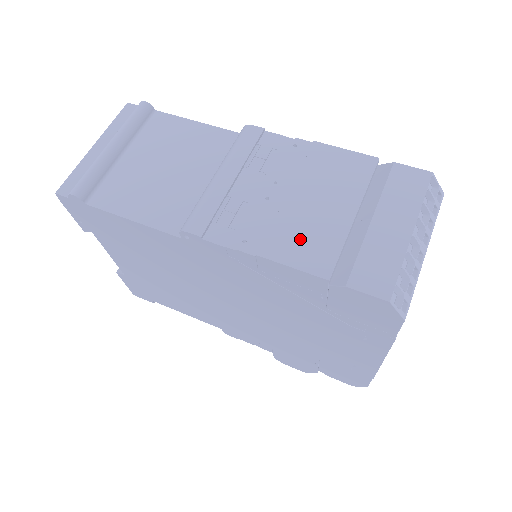
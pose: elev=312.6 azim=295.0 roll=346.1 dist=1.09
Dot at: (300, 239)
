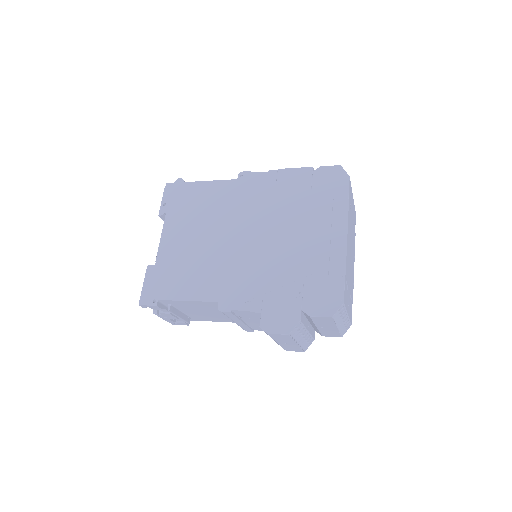
Dot at: occluded
